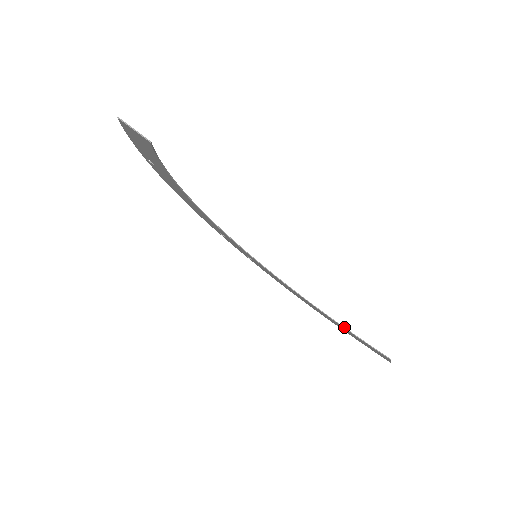
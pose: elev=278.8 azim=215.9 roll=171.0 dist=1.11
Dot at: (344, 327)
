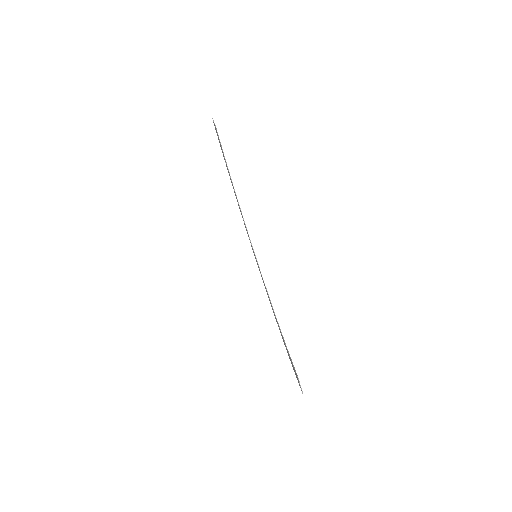
Dot at: occluded
